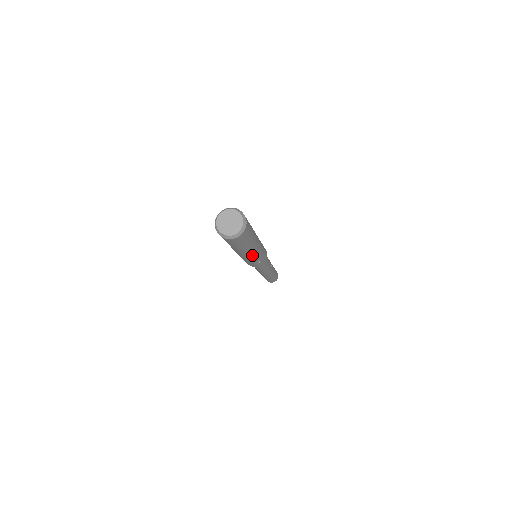
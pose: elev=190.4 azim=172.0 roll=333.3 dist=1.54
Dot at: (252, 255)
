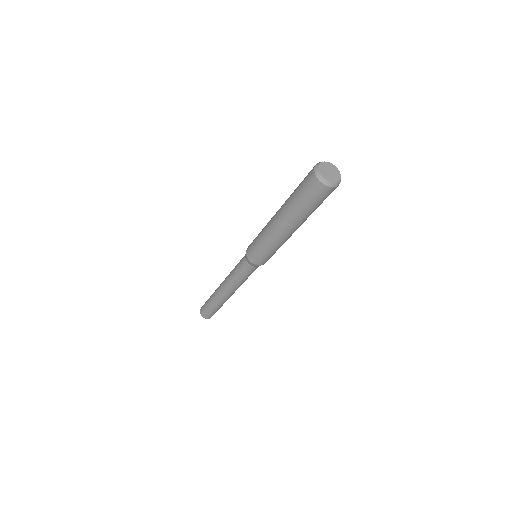
Dot at: occluded
